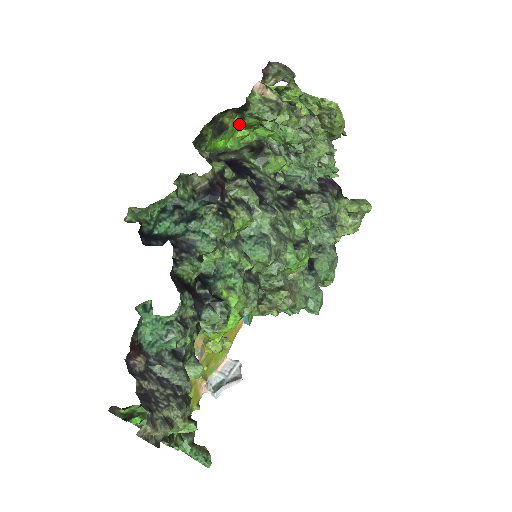
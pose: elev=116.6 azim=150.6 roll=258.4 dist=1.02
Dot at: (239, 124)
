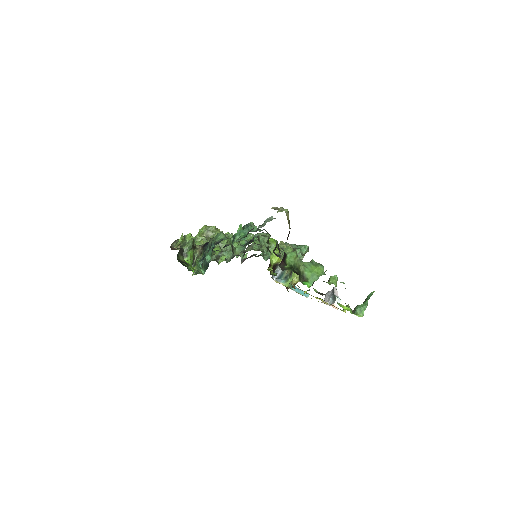
Dot at: (189, 262)
